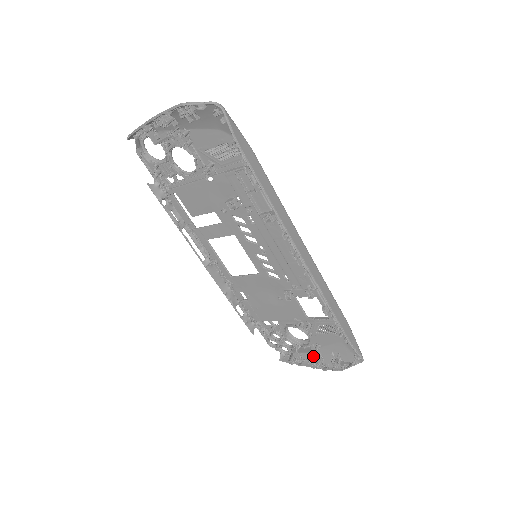
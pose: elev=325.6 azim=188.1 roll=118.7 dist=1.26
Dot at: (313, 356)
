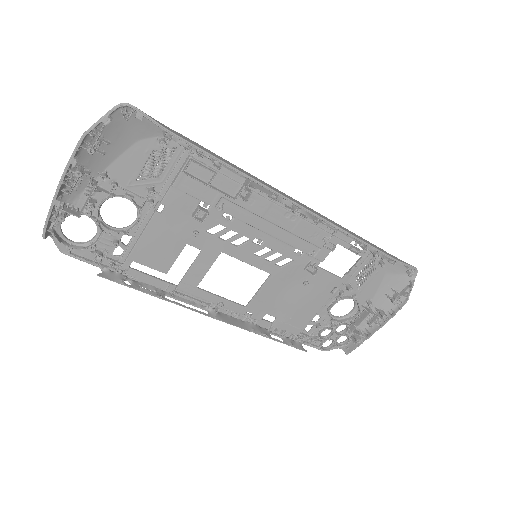
Dot at: (372, 317)
